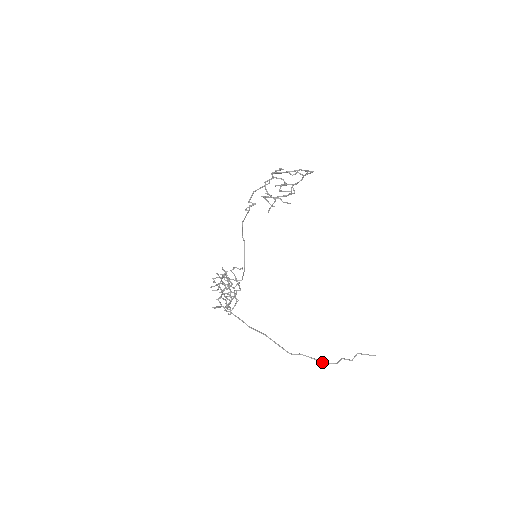
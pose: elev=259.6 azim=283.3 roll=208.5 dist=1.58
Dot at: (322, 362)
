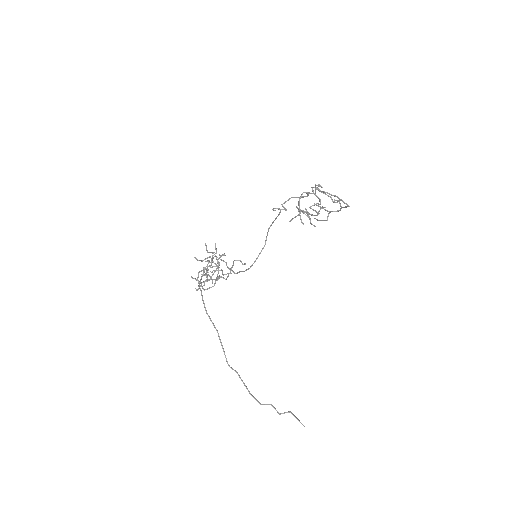
Dot at: (249, 393)
